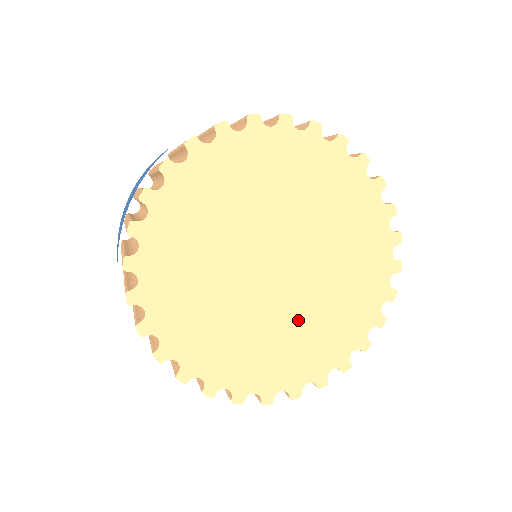
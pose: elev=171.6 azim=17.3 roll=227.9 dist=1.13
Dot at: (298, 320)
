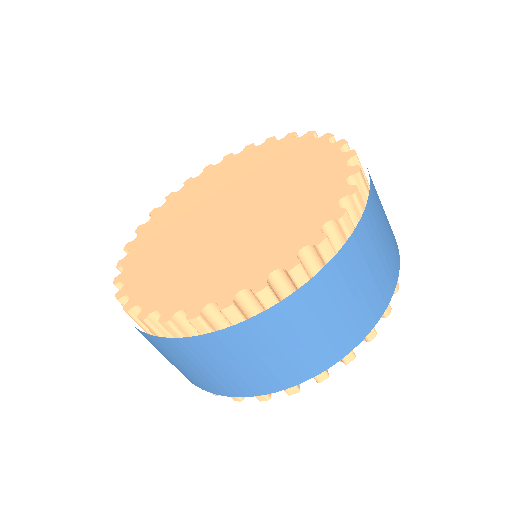
Dot at: (215, 252)
